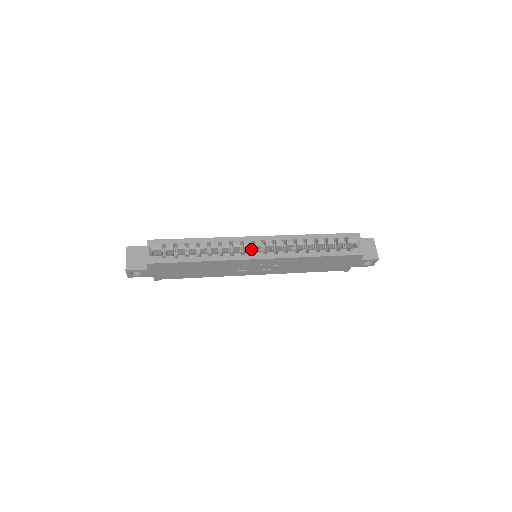
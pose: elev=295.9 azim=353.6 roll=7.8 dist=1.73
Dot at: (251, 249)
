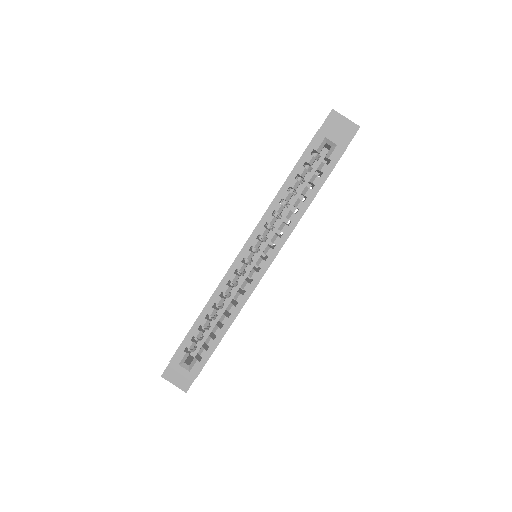
Dot at: (248, 263)
